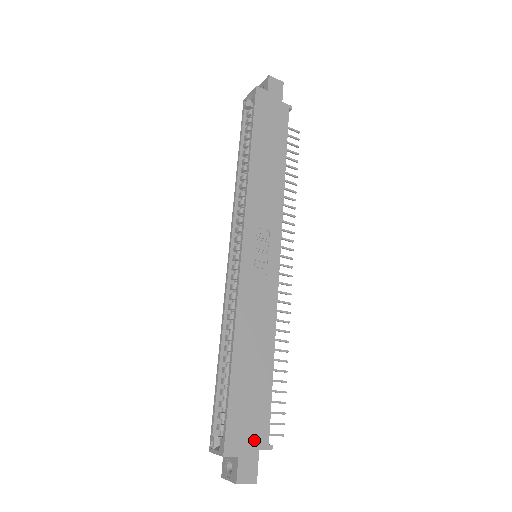
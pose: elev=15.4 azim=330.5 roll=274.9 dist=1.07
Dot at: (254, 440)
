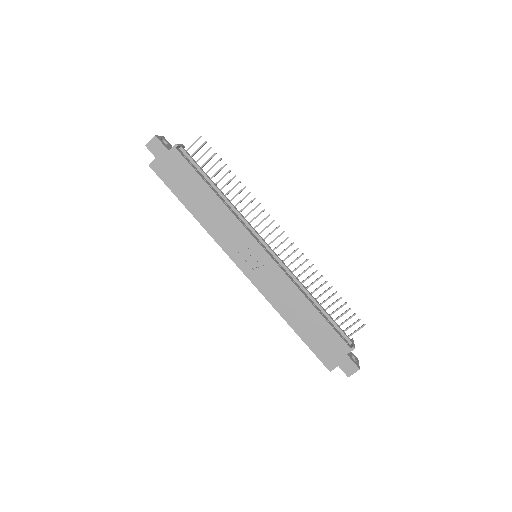
Dot at: (340, 353)
